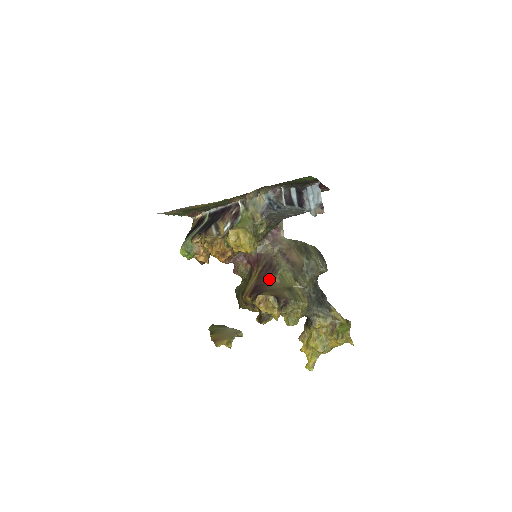
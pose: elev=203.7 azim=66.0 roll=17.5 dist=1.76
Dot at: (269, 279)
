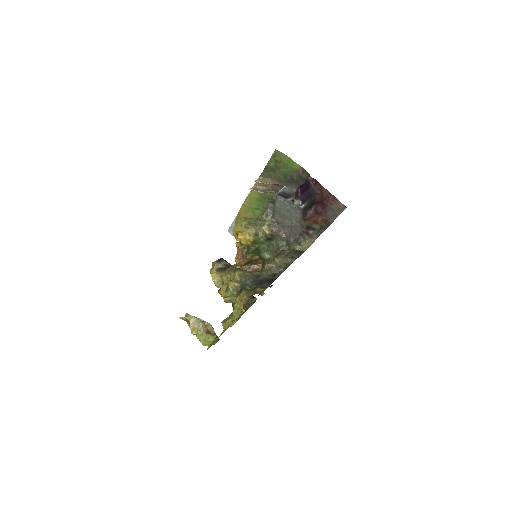
Dot at: occluded
